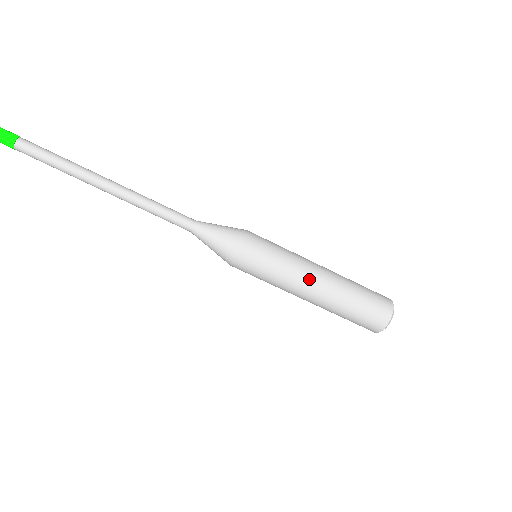
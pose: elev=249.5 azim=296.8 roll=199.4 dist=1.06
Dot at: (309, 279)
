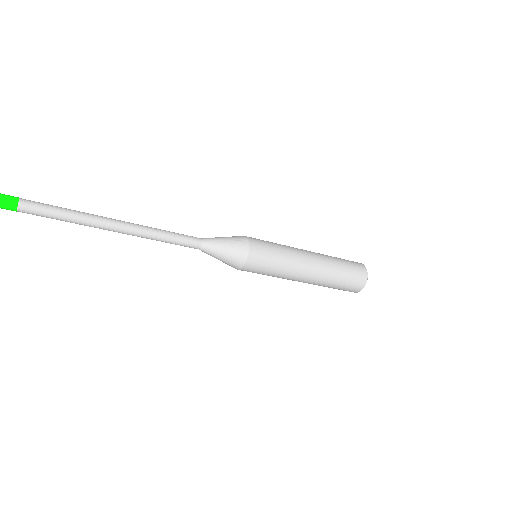
Dot at: (299, 277)
